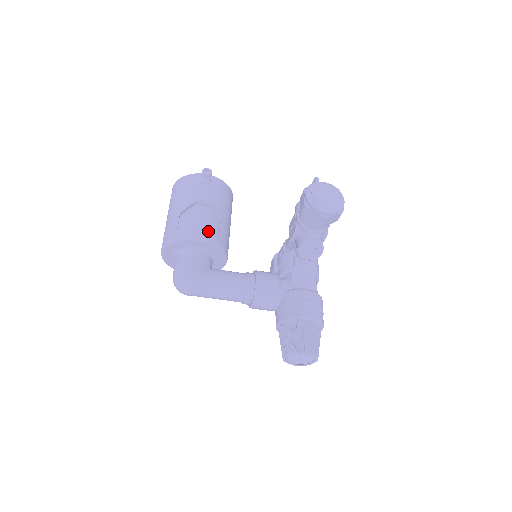
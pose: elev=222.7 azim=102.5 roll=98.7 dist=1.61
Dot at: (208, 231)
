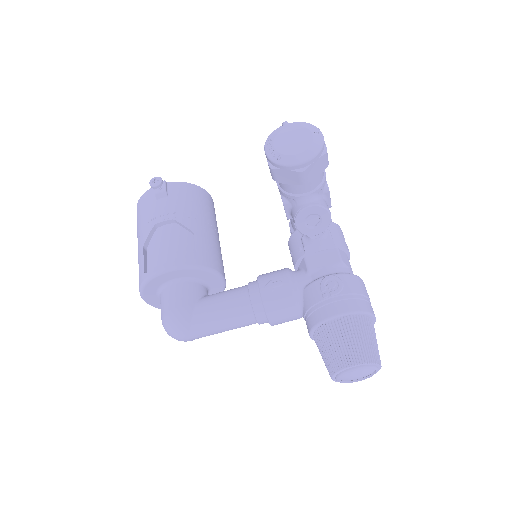
Dot at: (180, 253)
